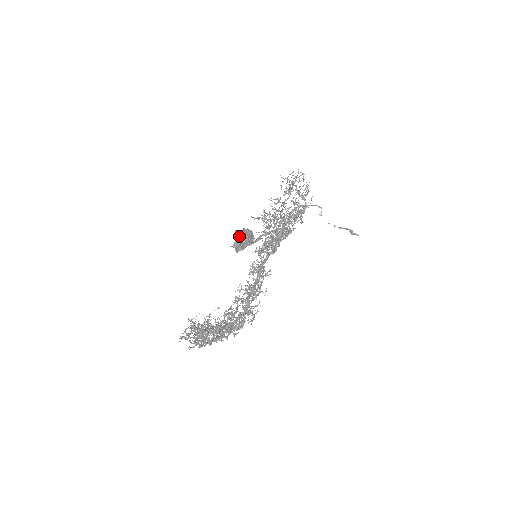
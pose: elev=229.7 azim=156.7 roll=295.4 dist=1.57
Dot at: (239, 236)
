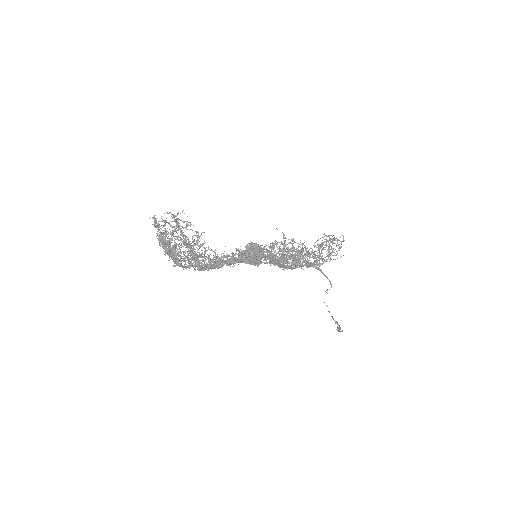
Dot at: (252, 247)
